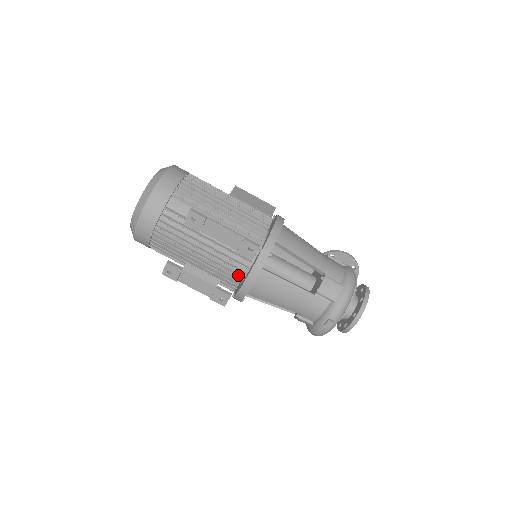
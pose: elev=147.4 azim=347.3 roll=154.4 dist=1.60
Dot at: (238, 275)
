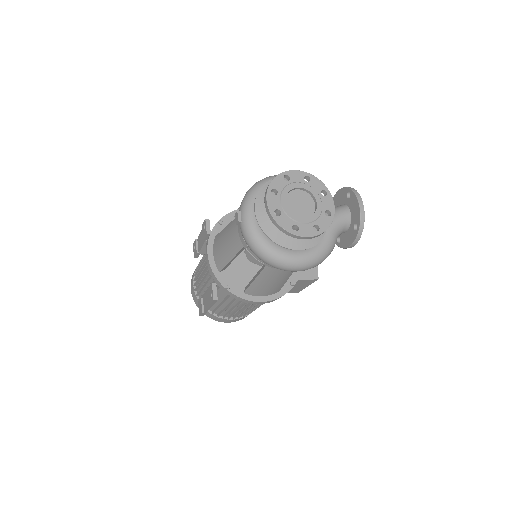
Dot at: occluded
